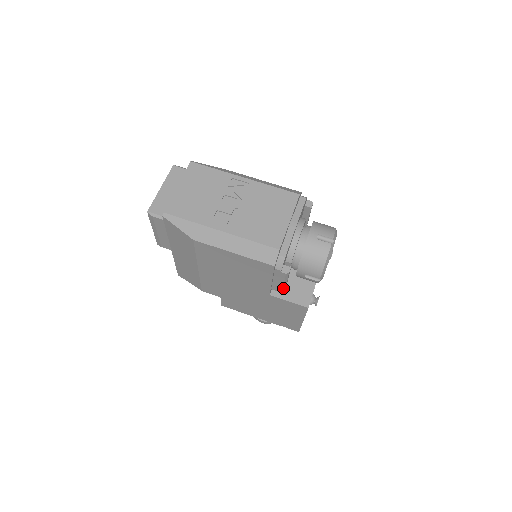
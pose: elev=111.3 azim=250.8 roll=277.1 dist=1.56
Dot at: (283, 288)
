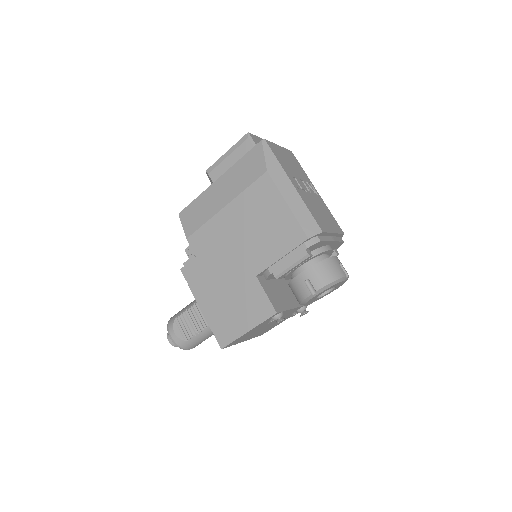
Dot at: (281, 273)
